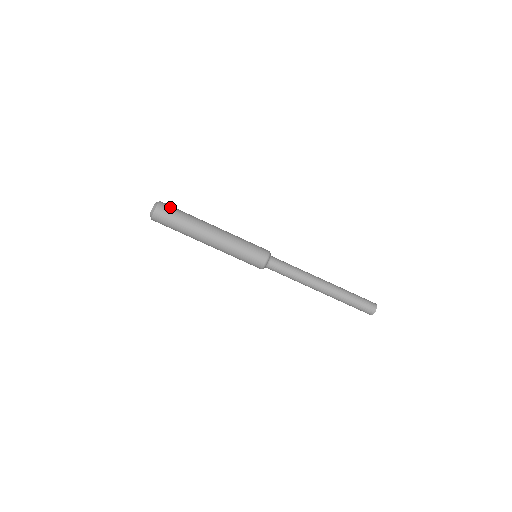
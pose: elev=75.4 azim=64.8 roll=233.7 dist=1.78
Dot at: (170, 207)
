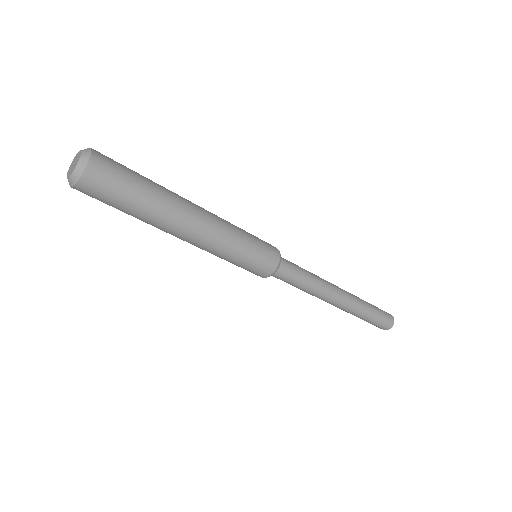
Dot at: (115, 164)
